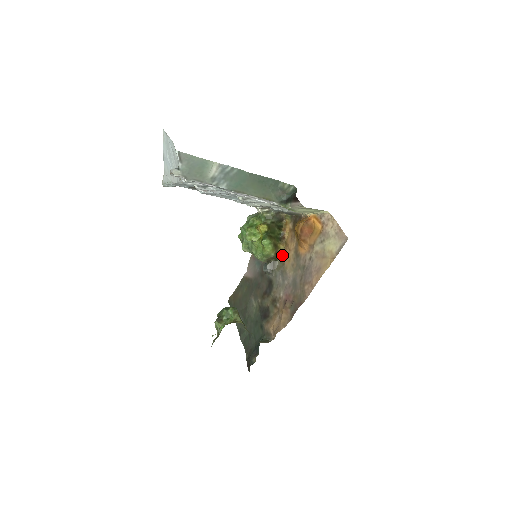
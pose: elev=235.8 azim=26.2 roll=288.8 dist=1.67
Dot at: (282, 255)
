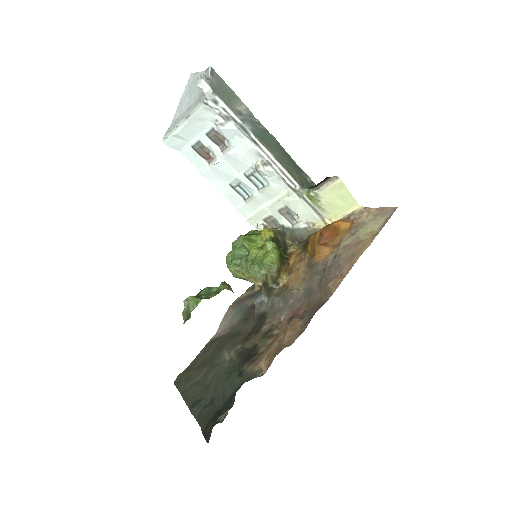
Dot at: (284, 280)
